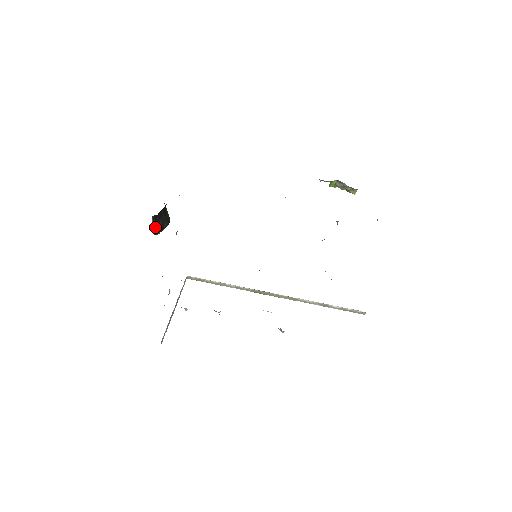
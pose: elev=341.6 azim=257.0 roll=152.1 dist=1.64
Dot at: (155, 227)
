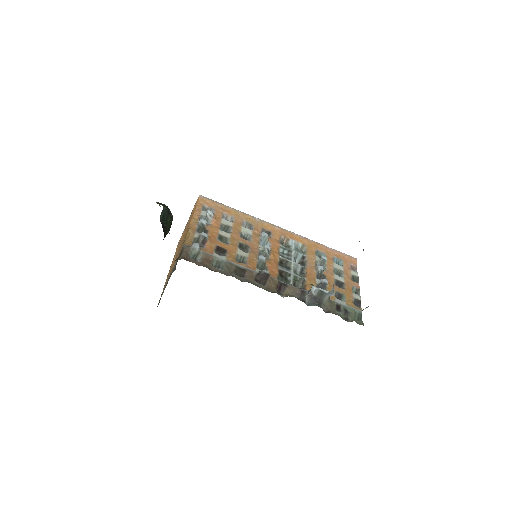
Dot at: occluded
